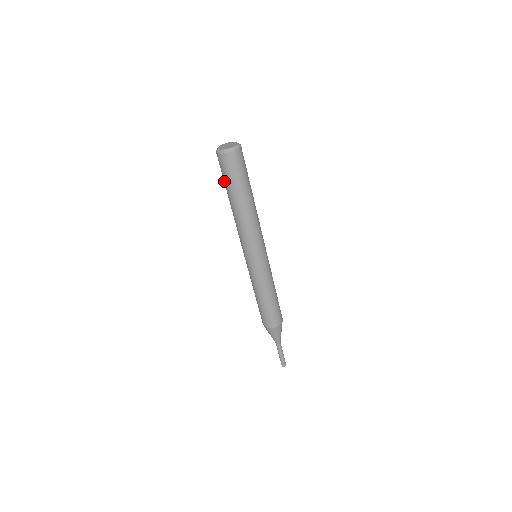
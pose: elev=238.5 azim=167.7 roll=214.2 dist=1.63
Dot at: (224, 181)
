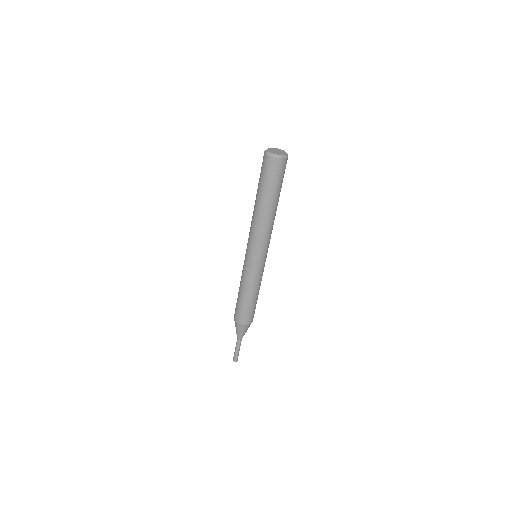
Dot at: (260, 181)
